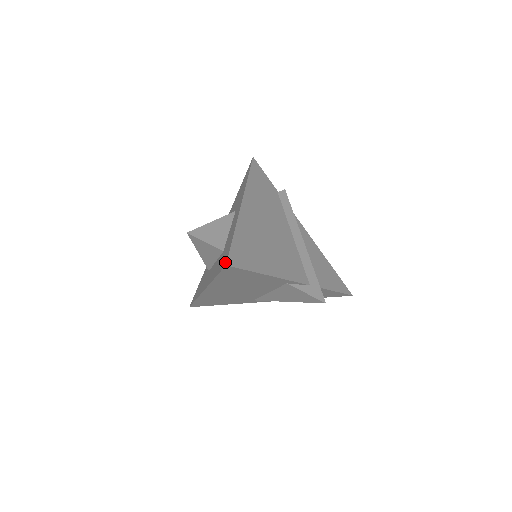
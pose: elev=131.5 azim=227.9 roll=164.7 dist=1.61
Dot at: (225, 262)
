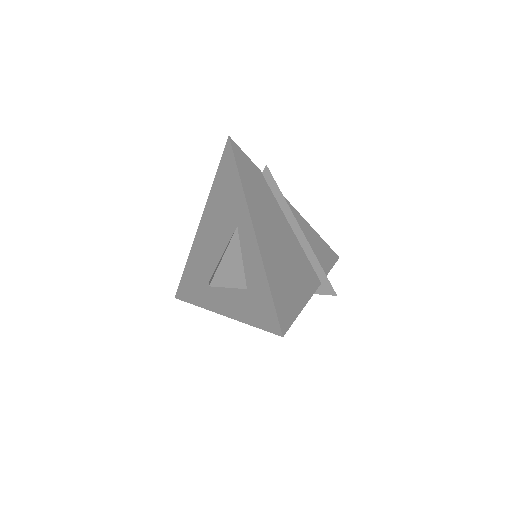
Dot at: (276, 328)
